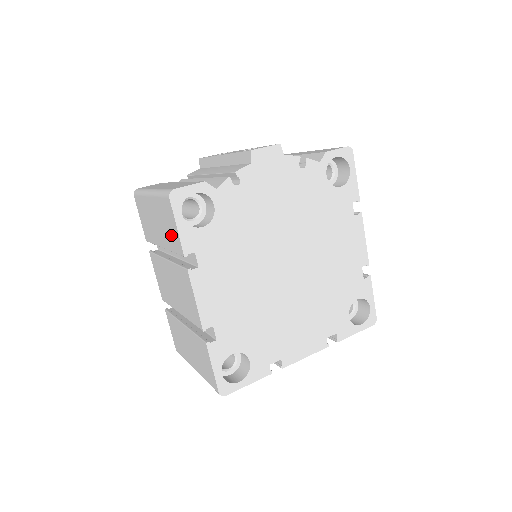
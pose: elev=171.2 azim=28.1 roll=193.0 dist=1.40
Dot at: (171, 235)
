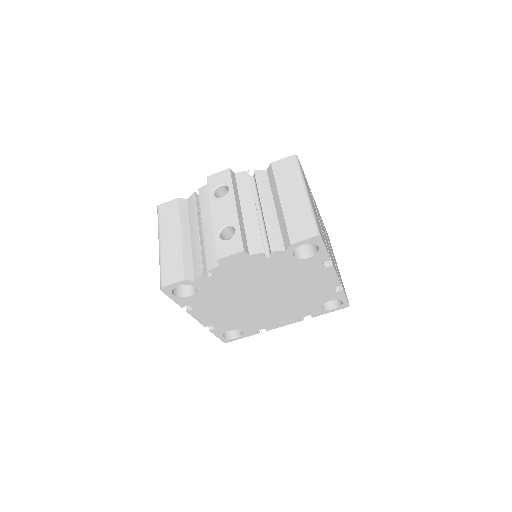
Dot at: occluded
